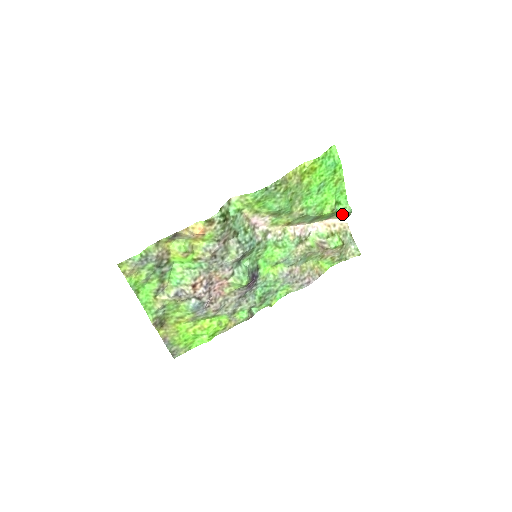
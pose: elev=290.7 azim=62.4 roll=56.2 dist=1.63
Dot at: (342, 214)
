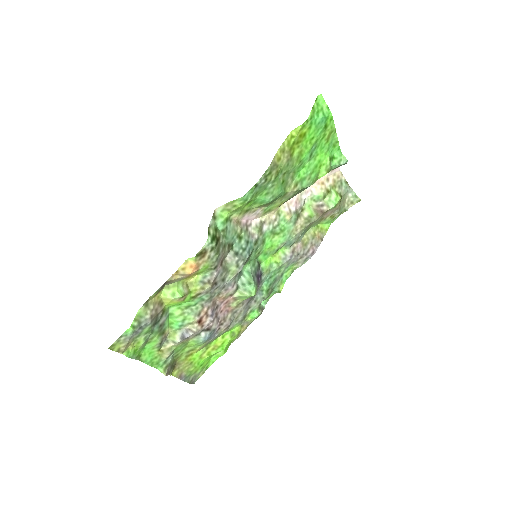
Dot at: occluded
